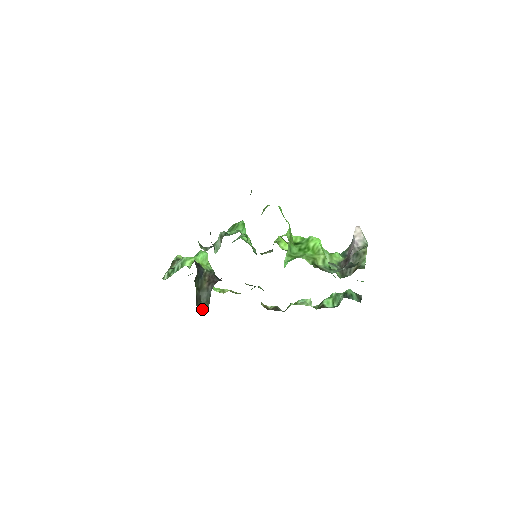
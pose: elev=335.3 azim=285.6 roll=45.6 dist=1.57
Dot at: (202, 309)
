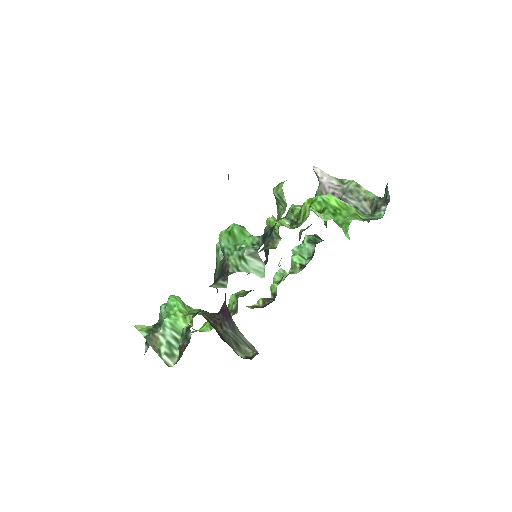
Dot at: (243, 357)
